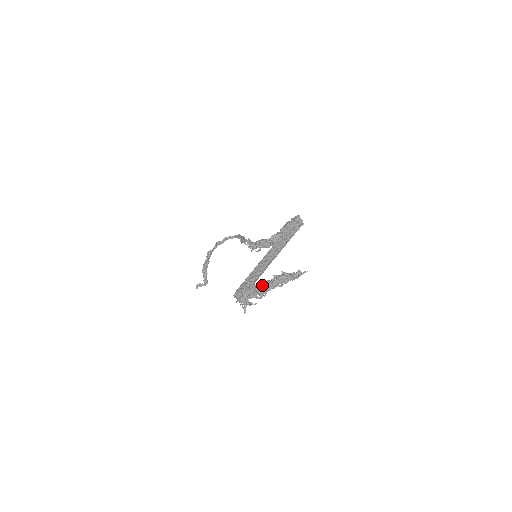
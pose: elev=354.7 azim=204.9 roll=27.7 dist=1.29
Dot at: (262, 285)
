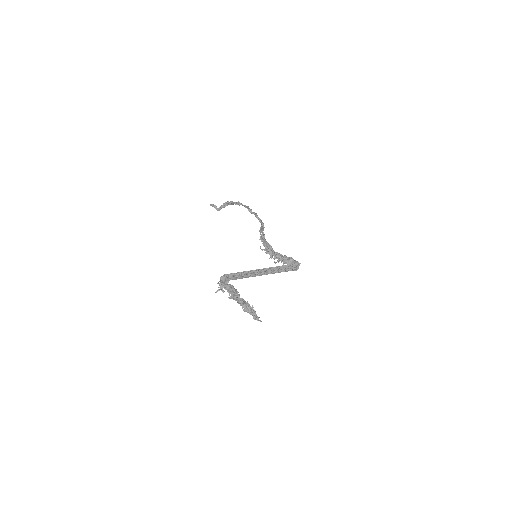
Dot at: (238, 295)
